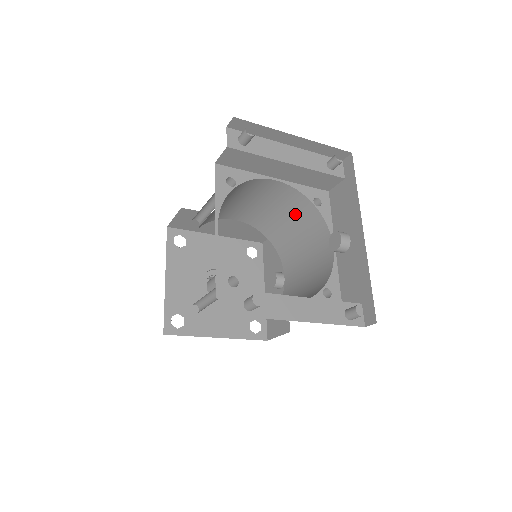
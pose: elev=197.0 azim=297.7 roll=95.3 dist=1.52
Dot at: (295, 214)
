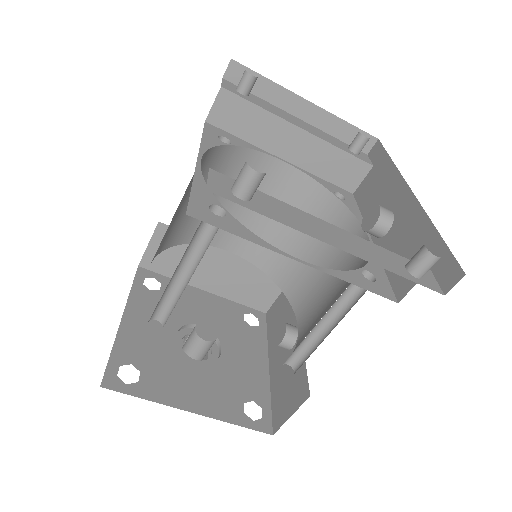
Dot at: occluded
